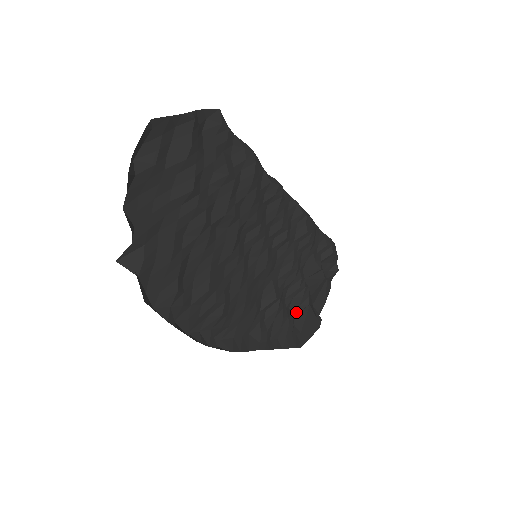
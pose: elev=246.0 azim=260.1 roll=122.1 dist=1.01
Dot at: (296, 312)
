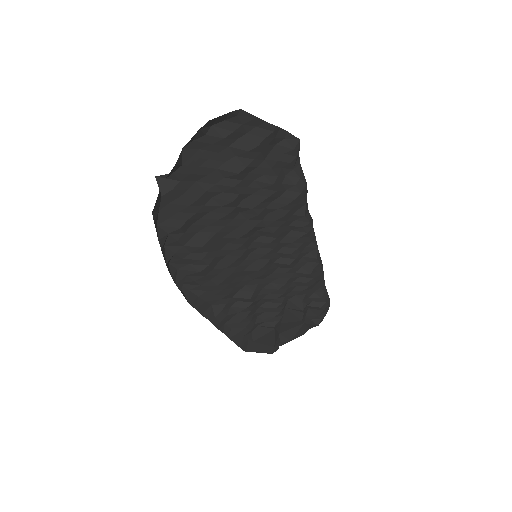
Dot at: (260, 324)
